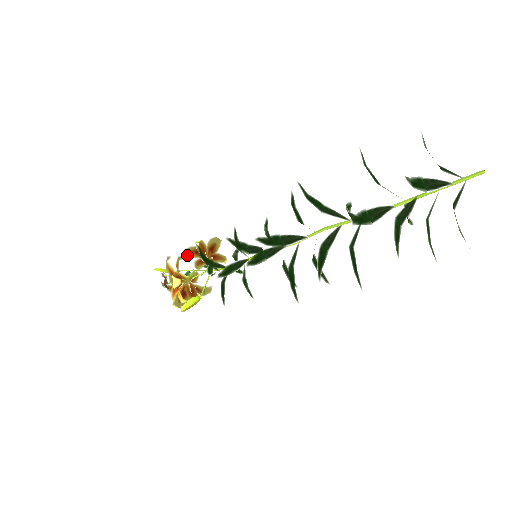
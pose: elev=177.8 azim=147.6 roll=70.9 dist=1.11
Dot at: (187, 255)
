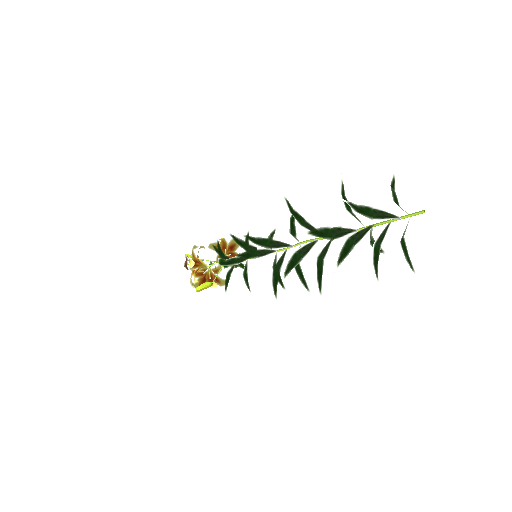
Dot at: (212, 249)
